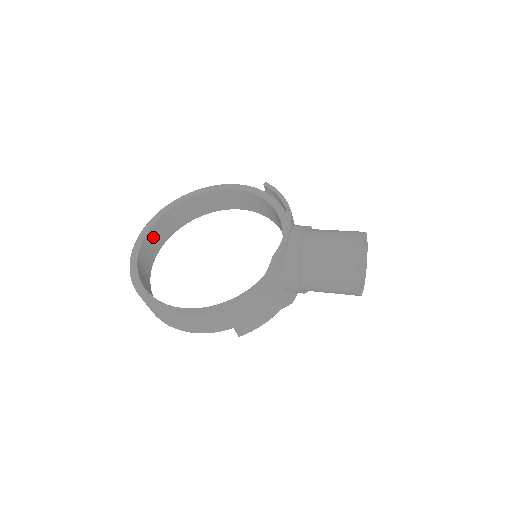
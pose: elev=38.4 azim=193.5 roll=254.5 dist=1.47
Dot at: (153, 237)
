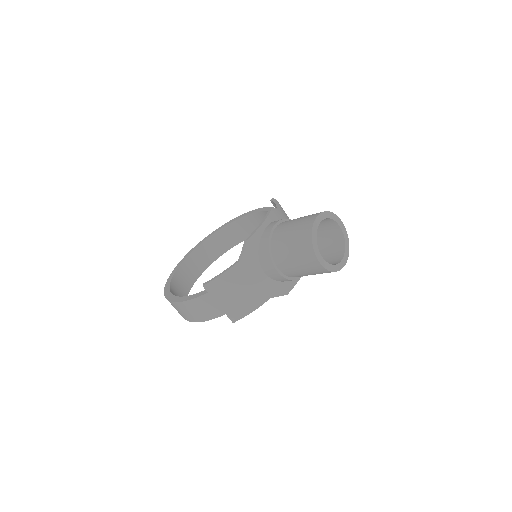
Dot at: (195, 260)
